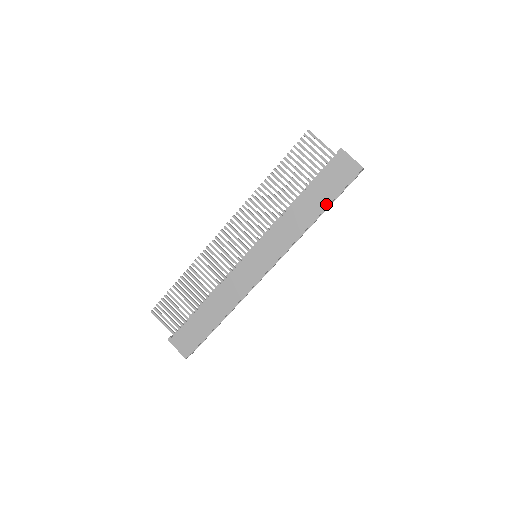
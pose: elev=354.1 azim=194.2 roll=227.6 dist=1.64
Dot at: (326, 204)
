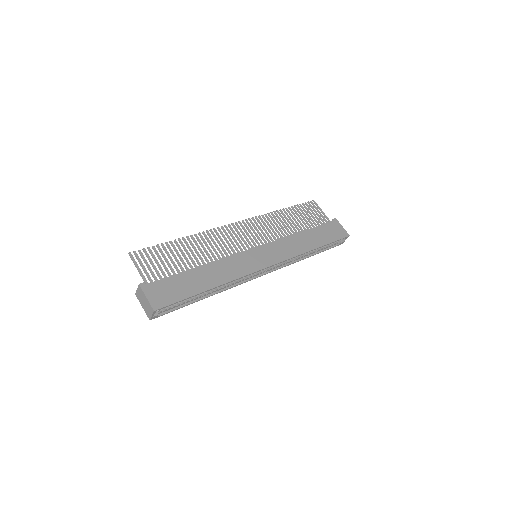
Dot at: (323, 244)
